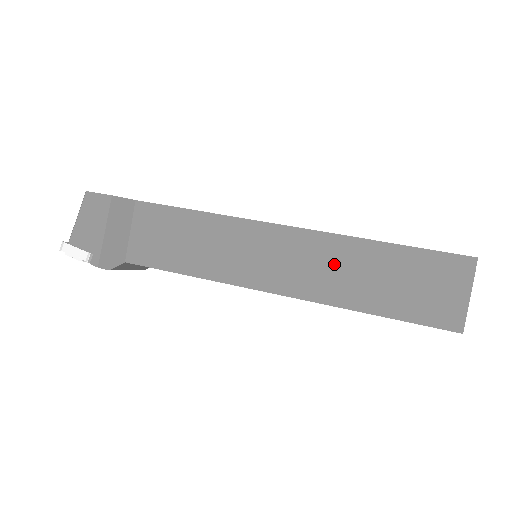
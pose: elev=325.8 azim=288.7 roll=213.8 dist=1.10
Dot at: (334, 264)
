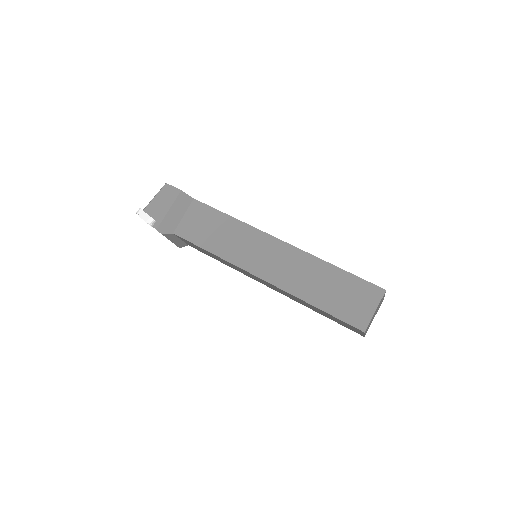
Dot at: (302, 270)
